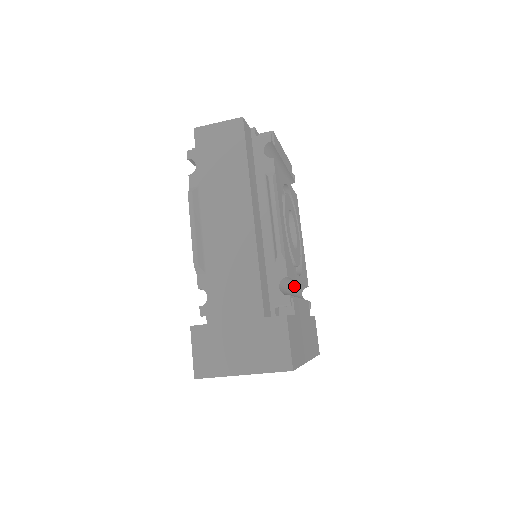
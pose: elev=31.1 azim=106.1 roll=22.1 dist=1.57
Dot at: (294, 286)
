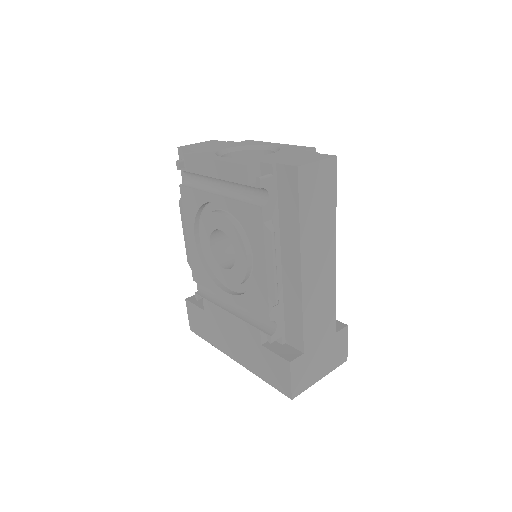
Dot at: occluded
